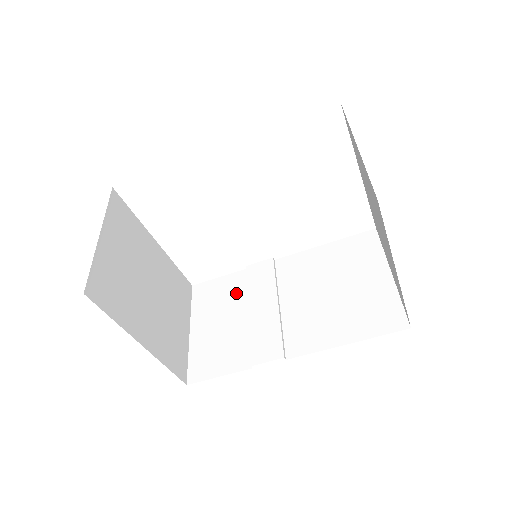
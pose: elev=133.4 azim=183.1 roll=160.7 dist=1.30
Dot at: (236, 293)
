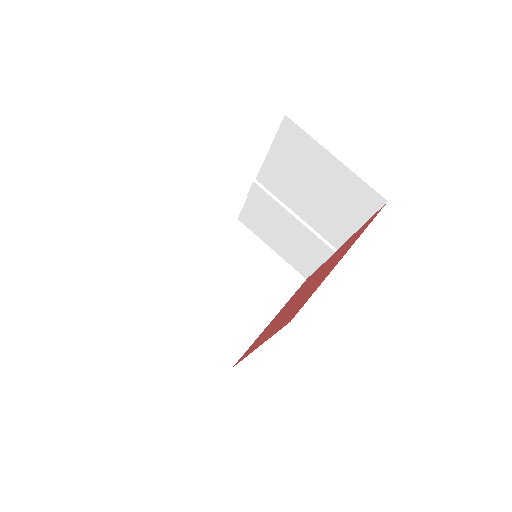
Dot at: (264, 215)
